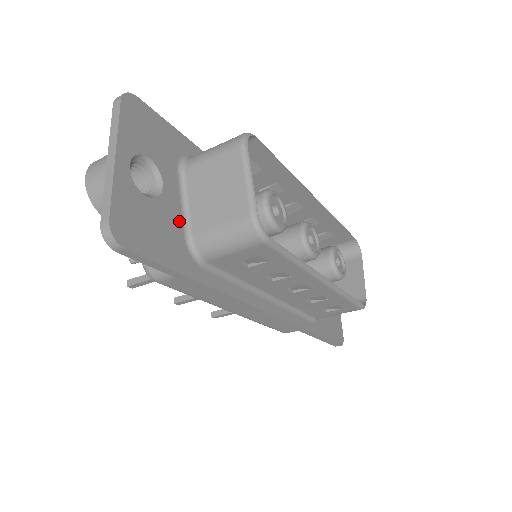
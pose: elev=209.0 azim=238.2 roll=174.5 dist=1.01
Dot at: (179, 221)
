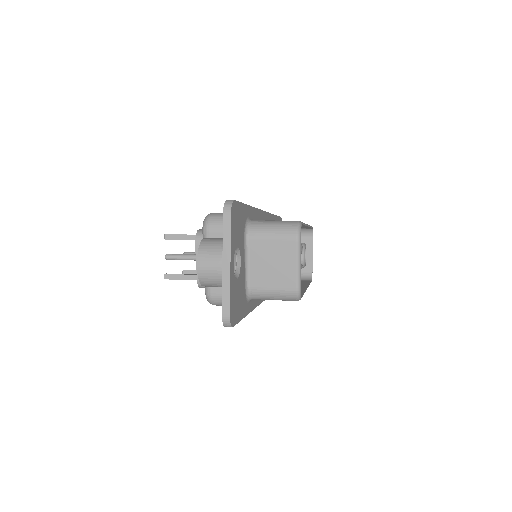
Dot at: (244, 280)
